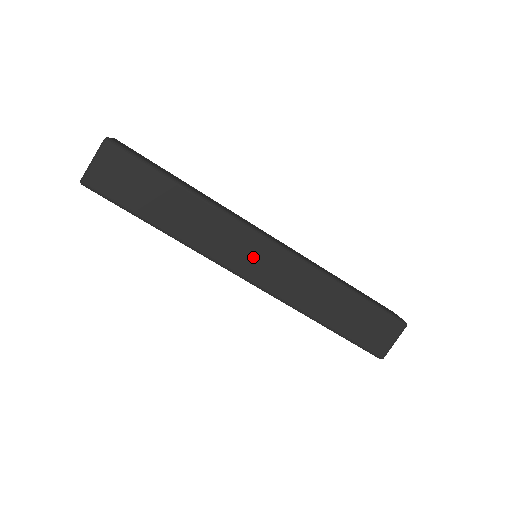
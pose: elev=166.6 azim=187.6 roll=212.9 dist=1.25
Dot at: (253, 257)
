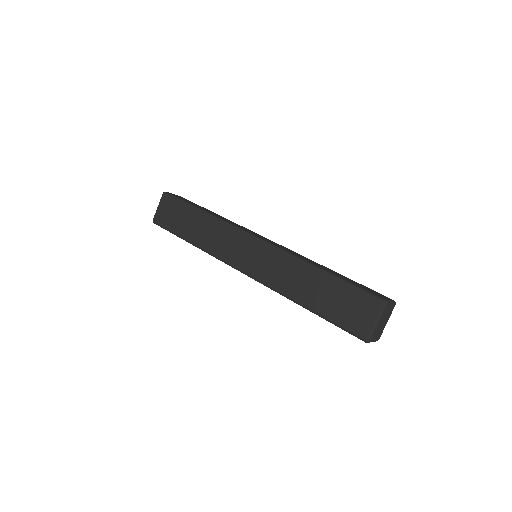
Dot at: (244, 252)
